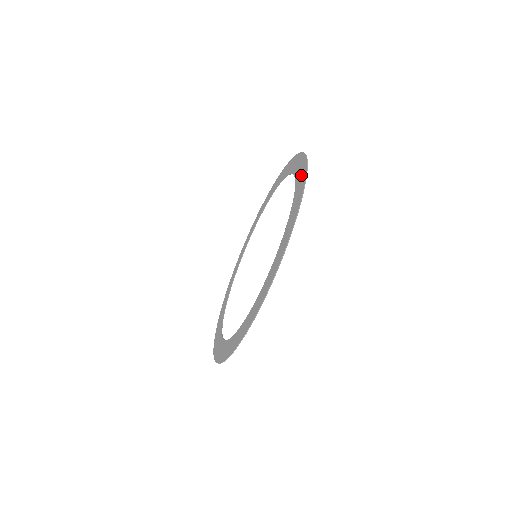
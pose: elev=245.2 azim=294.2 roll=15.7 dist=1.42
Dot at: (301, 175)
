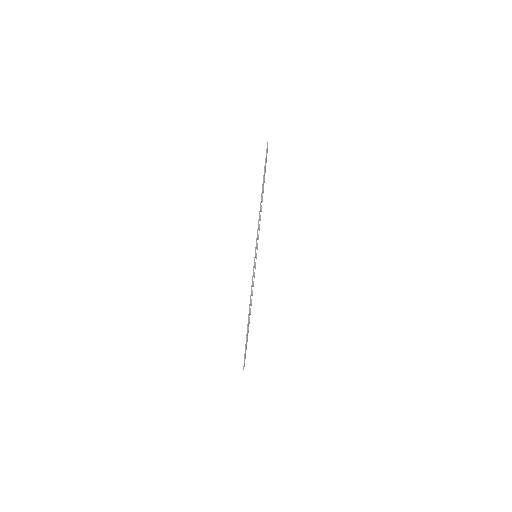
Dot at: occluded
